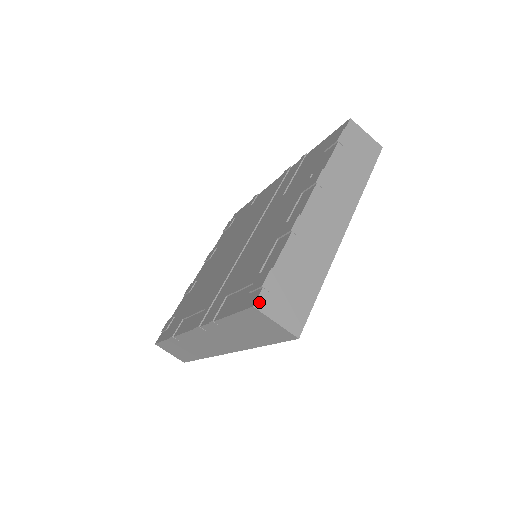
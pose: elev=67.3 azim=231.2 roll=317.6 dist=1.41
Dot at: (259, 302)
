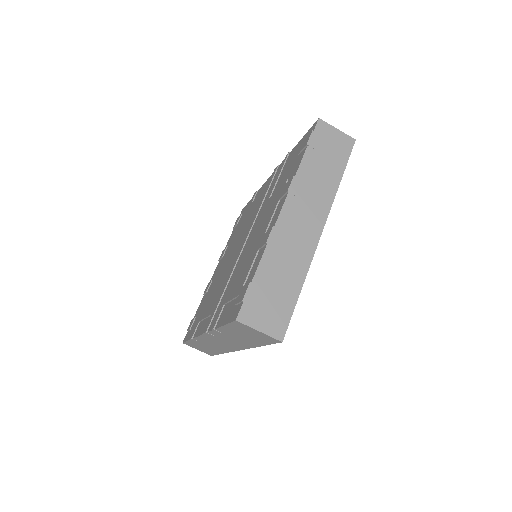
Dot at: (241, 315)
